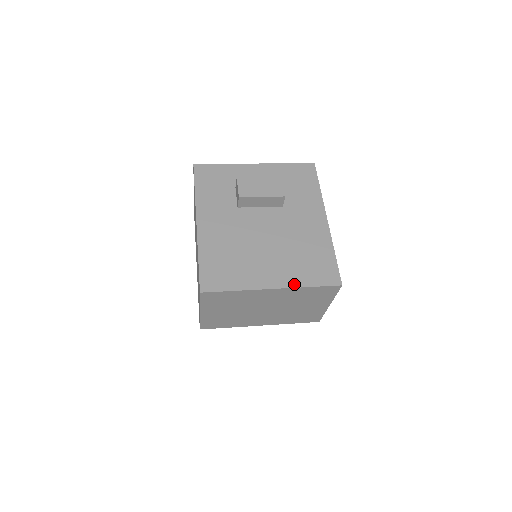
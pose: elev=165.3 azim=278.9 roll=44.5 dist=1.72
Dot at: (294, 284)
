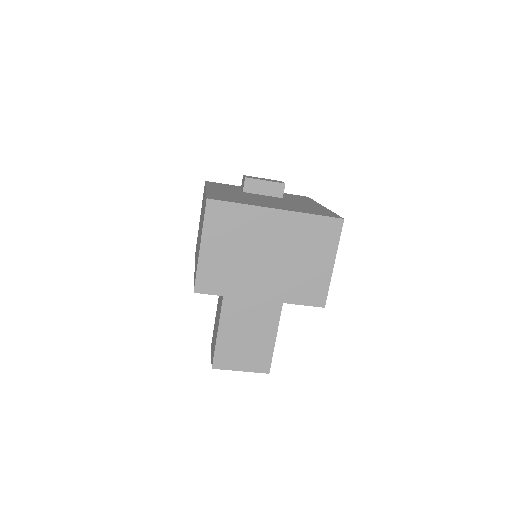
Dot at: (297, 211)
